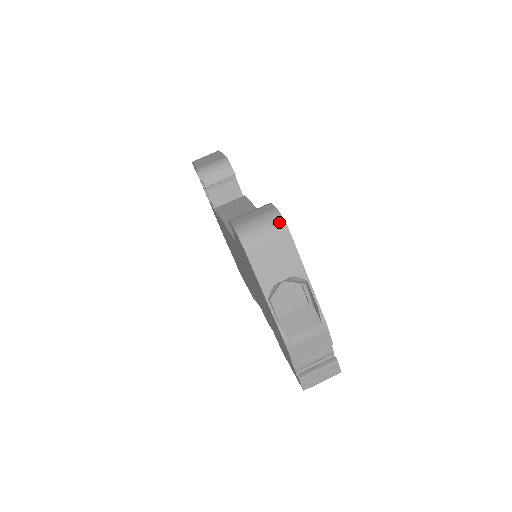
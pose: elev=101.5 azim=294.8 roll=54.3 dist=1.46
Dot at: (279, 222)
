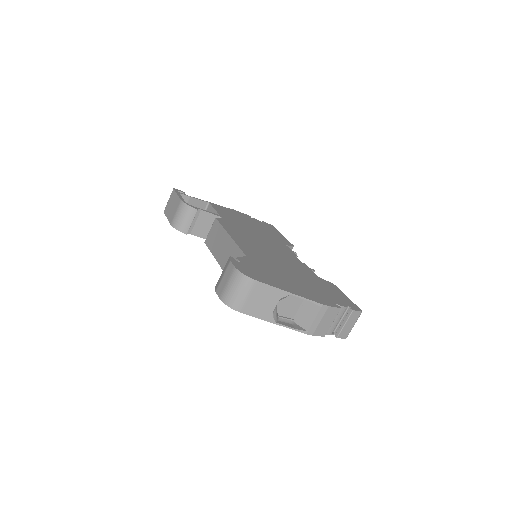
Dot at: (243, 279)
